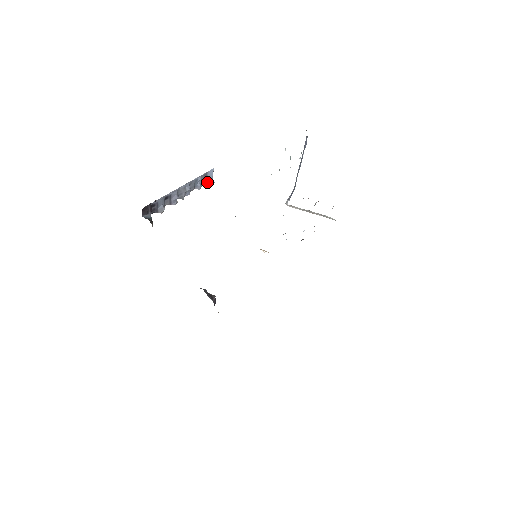
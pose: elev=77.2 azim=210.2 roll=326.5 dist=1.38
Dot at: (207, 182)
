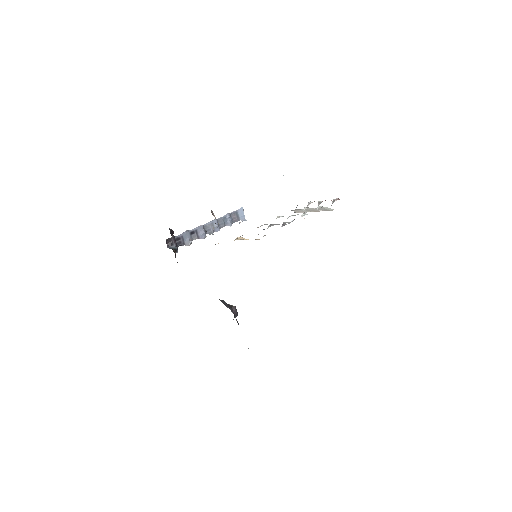
Dot at: occluded
